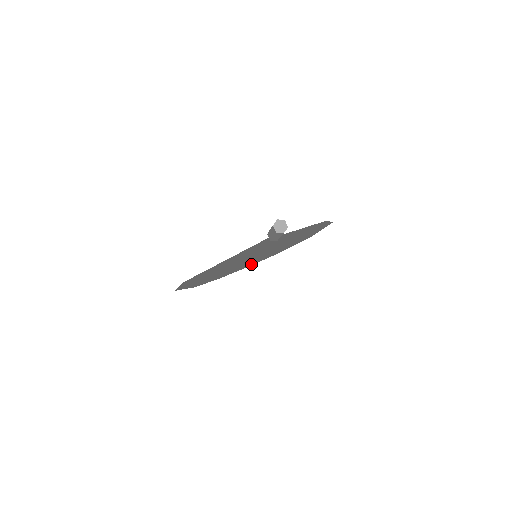
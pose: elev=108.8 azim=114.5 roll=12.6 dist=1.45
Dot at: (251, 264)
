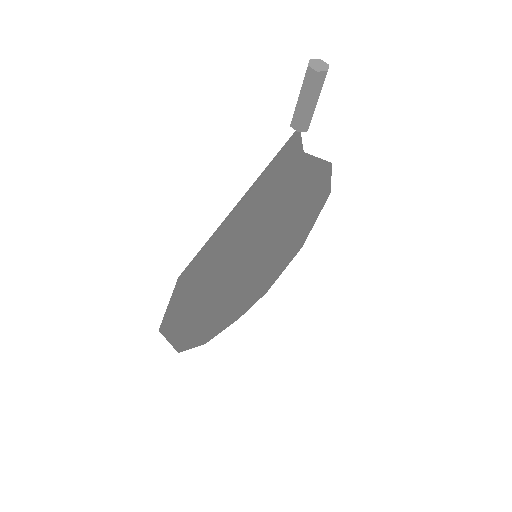
Dot at: (240, 311)
